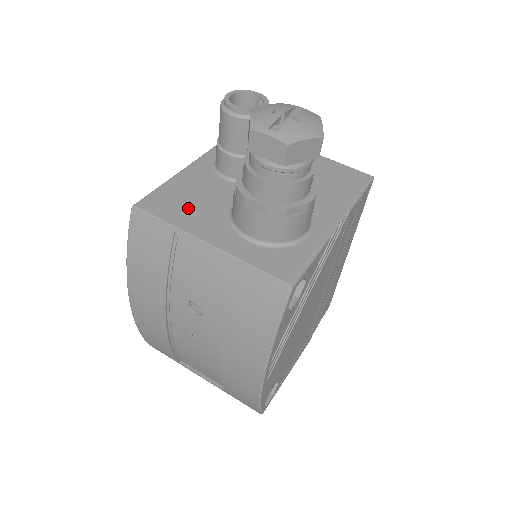
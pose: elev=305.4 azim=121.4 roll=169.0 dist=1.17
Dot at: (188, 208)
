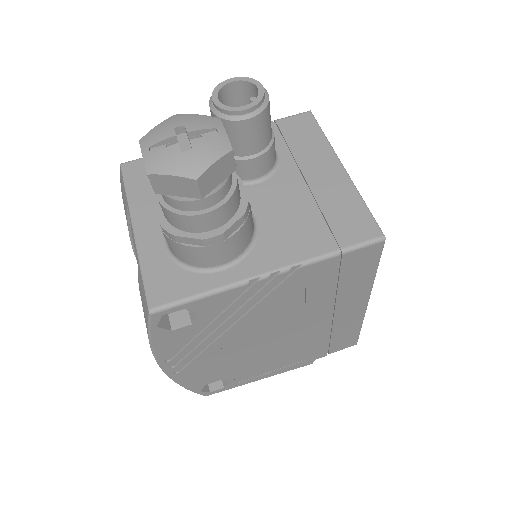
Dot at: occluded
